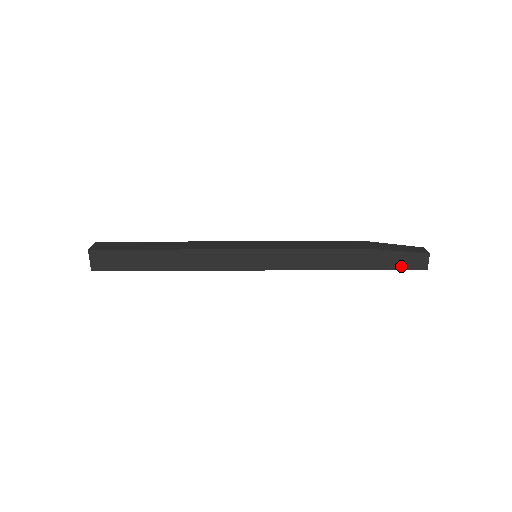
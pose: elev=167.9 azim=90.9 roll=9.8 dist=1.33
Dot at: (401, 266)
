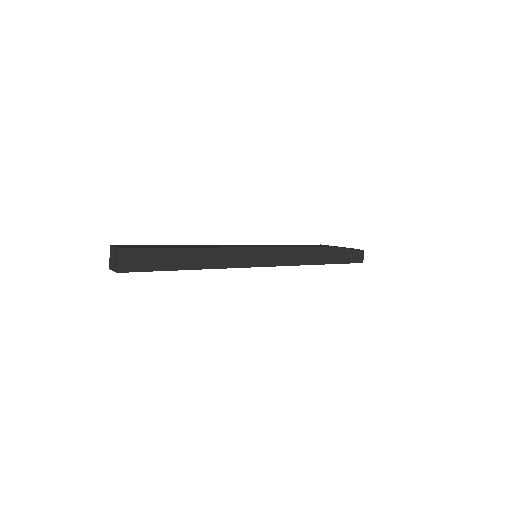
Dot at: (350, 260)
